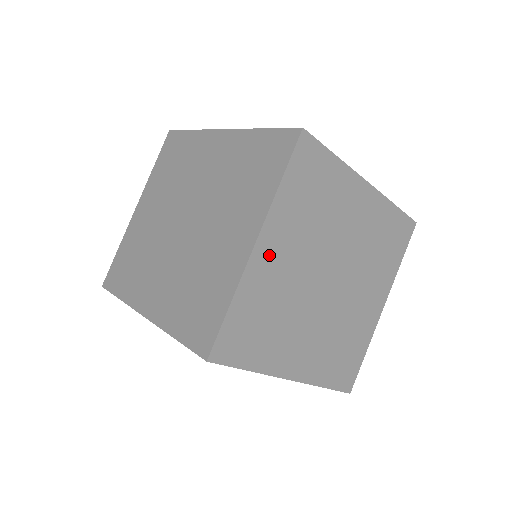
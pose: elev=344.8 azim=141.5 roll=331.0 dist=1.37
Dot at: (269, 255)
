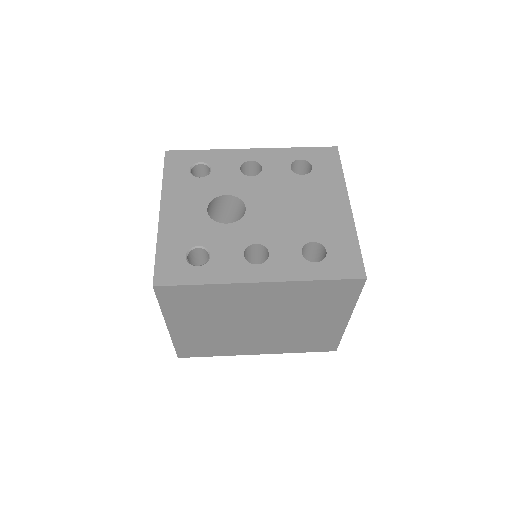
Dot at: occluded
